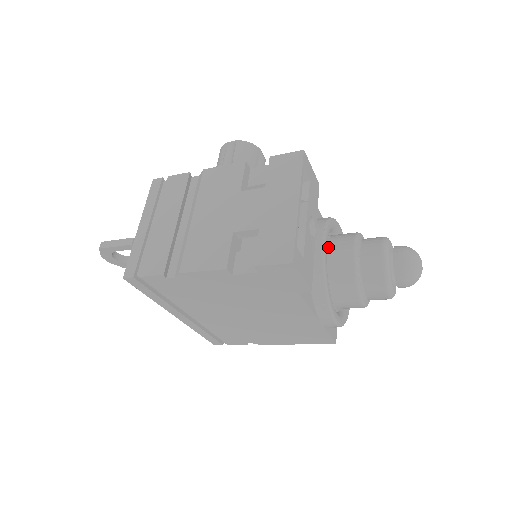
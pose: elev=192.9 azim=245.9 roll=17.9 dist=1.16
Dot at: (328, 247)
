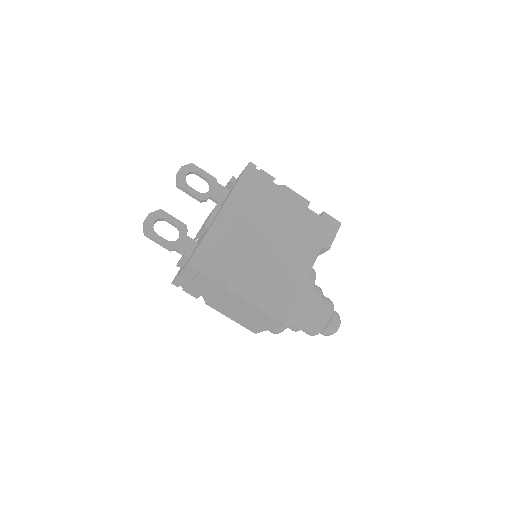
Dot at: occluded
